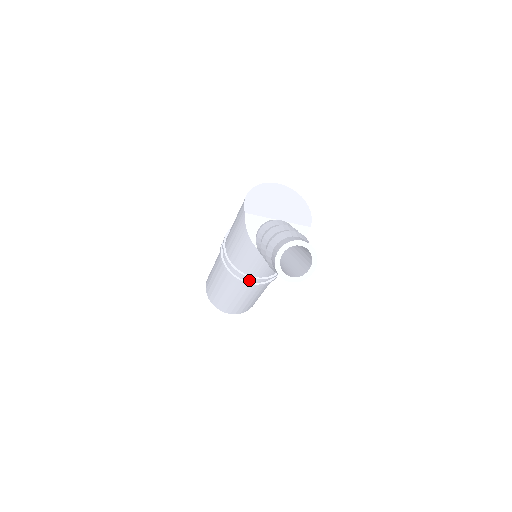
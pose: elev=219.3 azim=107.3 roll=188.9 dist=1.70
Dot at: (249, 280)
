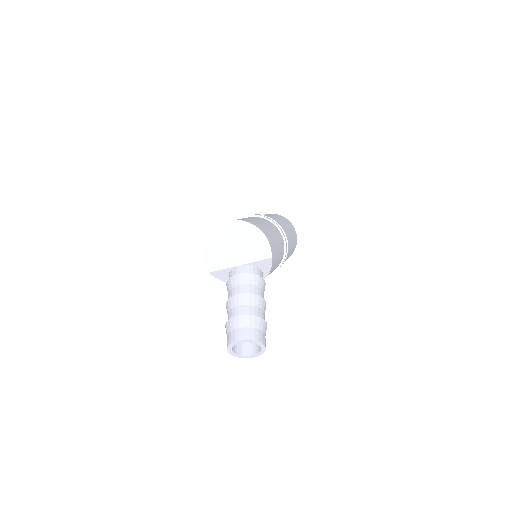
Dot at: occluded
